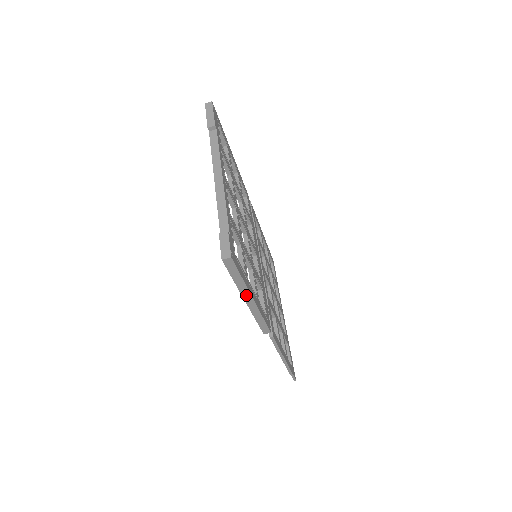
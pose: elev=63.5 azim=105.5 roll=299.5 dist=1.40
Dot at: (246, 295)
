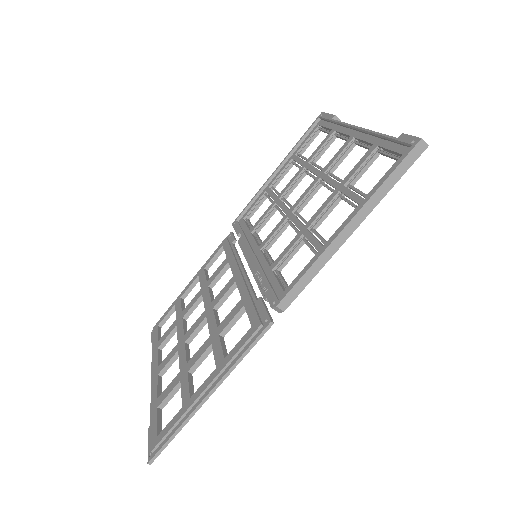
Dot at: (361, 214)
